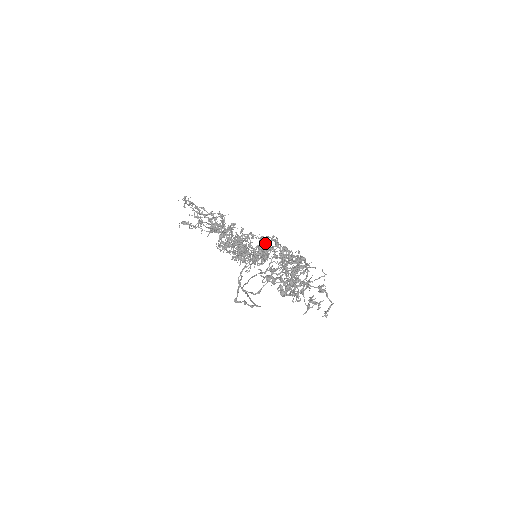
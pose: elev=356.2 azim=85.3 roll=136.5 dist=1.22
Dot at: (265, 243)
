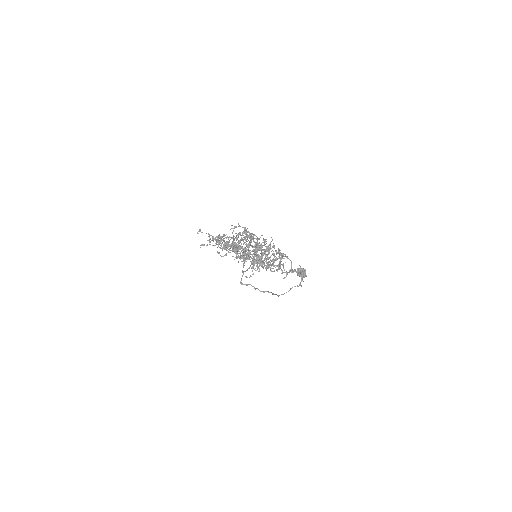
Dot at: (237, 235)
